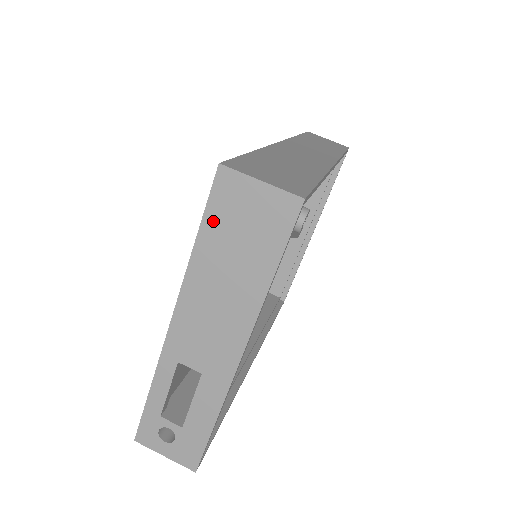
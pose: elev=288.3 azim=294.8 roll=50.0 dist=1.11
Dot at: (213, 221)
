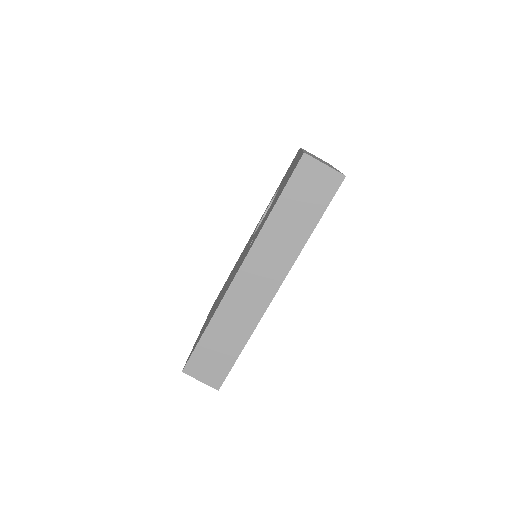
Dot at: occluded
